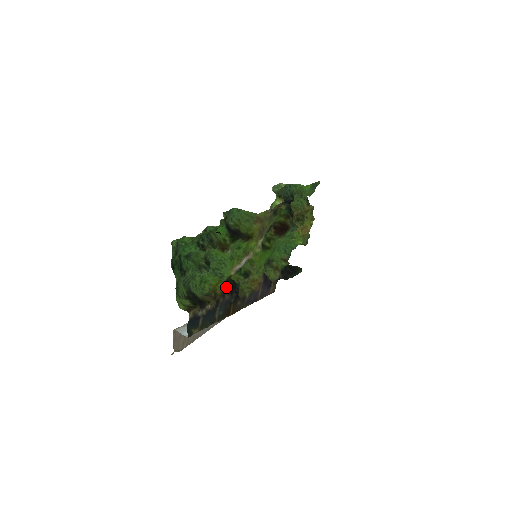
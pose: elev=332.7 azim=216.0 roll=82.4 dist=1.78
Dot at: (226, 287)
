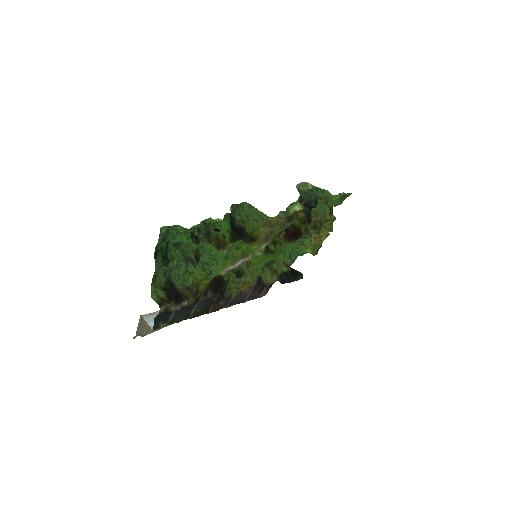
Dot at: (211, 285)
